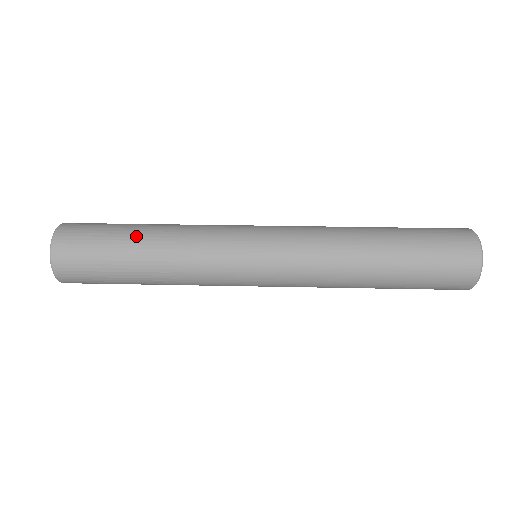
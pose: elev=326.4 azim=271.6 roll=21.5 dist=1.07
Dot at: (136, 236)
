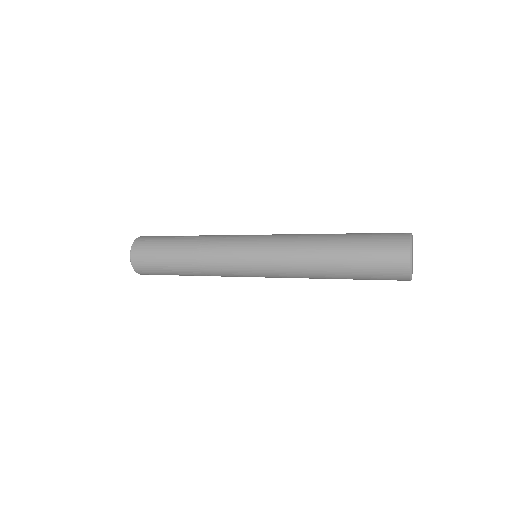
Dot at: occluded
